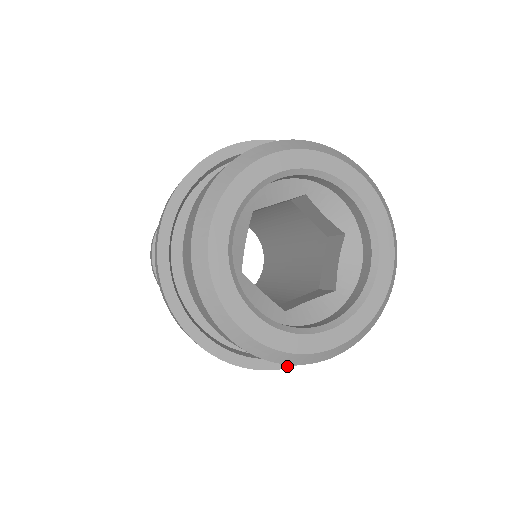
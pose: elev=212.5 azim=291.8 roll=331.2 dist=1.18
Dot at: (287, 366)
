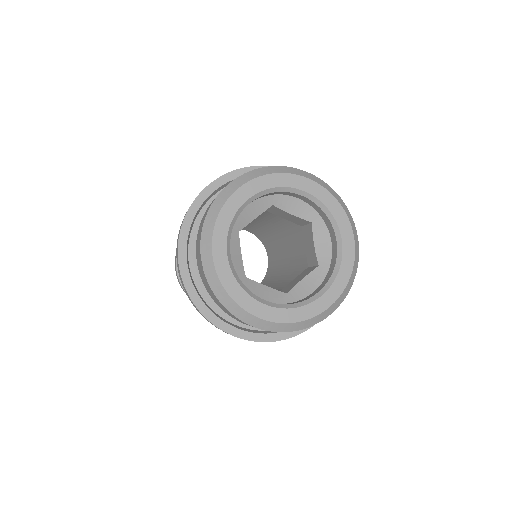
Dot at: (305, 330)
